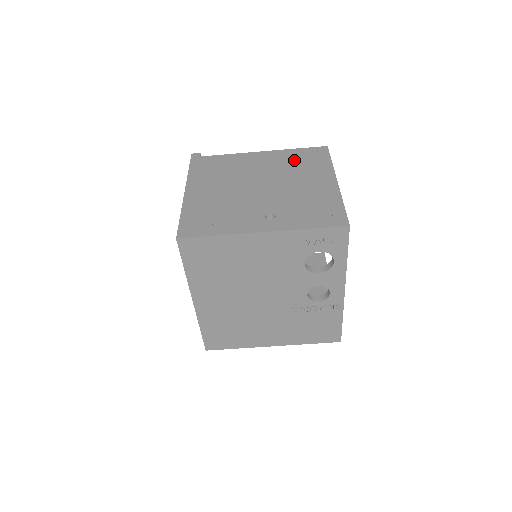
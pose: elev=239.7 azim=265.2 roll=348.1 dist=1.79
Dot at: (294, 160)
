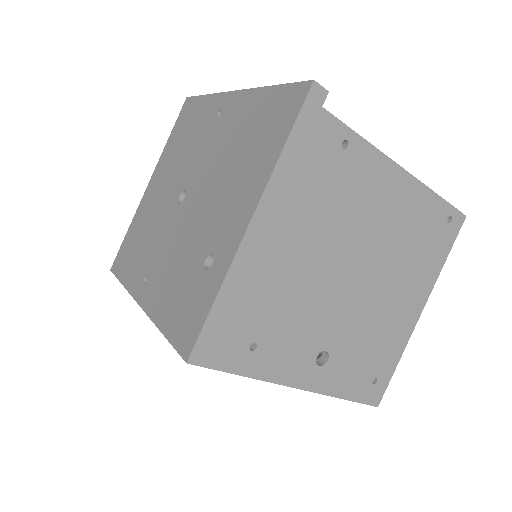
Dot at: (419, 229)
